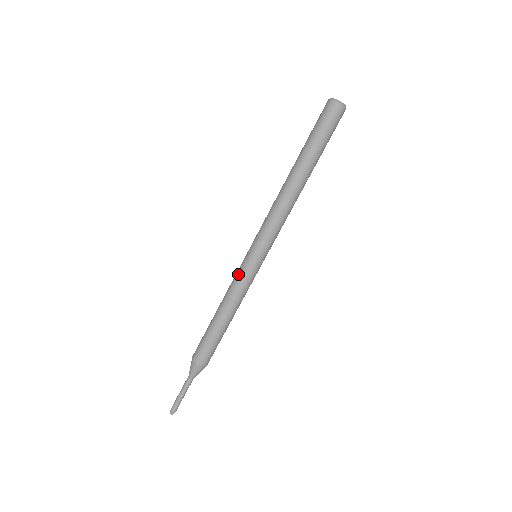
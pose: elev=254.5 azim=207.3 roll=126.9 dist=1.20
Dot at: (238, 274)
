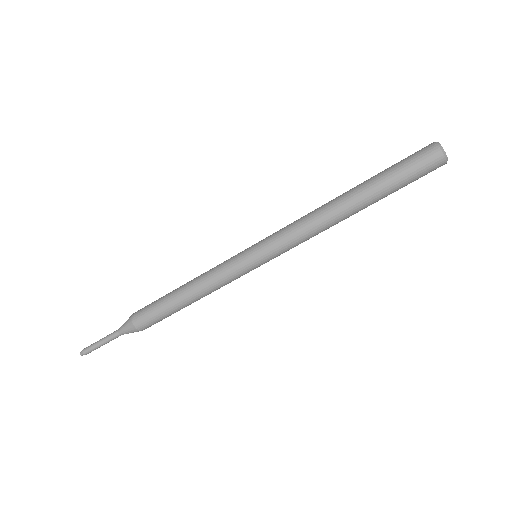
Dot at: (230, 272)
